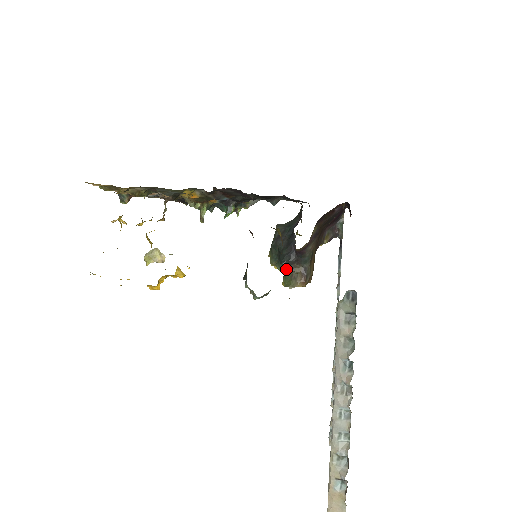
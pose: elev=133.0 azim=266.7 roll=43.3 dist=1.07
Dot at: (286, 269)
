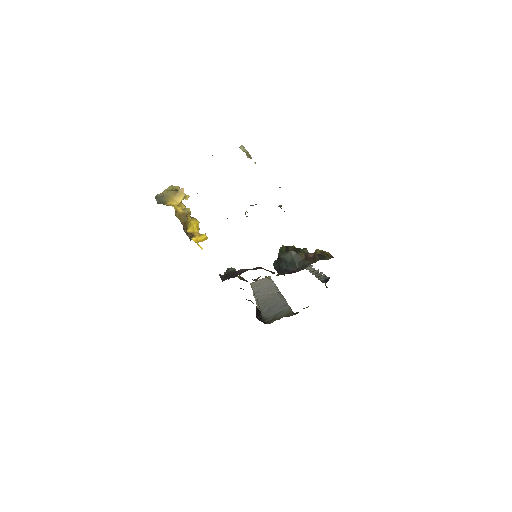
Dot at: occluded
